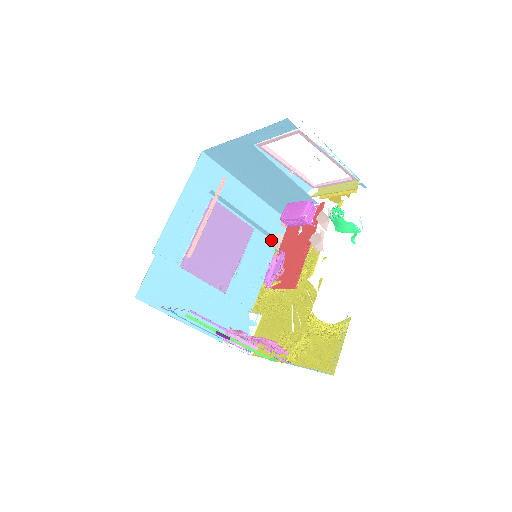
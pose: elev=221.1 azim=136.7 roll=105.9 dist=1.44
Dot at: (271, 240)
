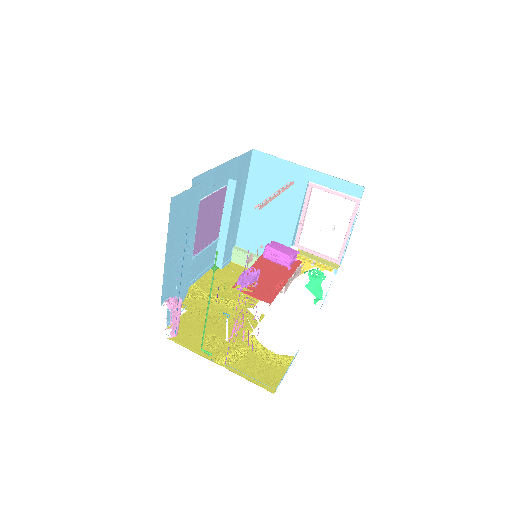
Dot at: occluded
